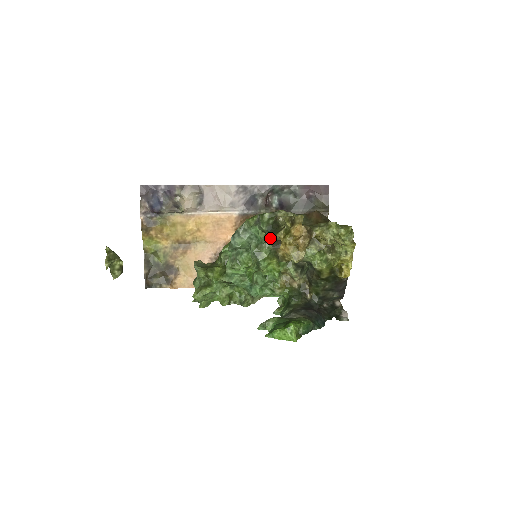
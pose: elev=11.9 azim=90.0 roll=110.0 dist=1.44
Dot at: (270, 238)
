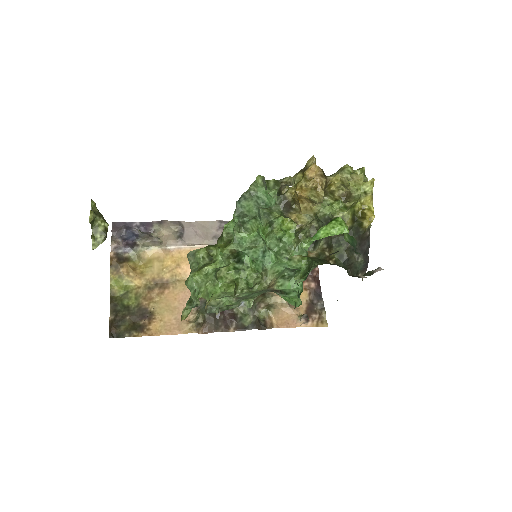
Dot at: (279, 199)
